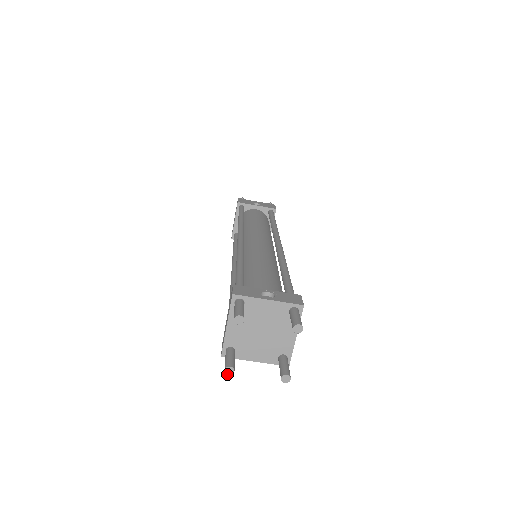
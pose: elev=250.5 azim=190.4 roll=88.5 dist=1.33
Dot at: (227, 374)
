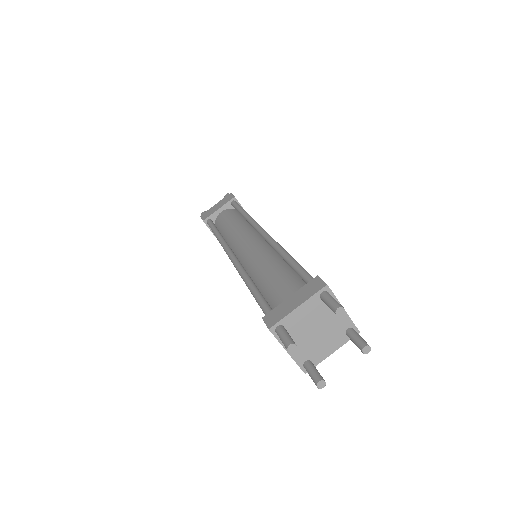
Dot at: (288, 350)
